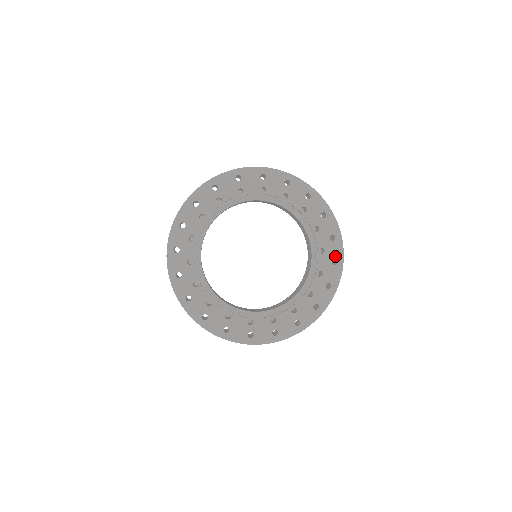
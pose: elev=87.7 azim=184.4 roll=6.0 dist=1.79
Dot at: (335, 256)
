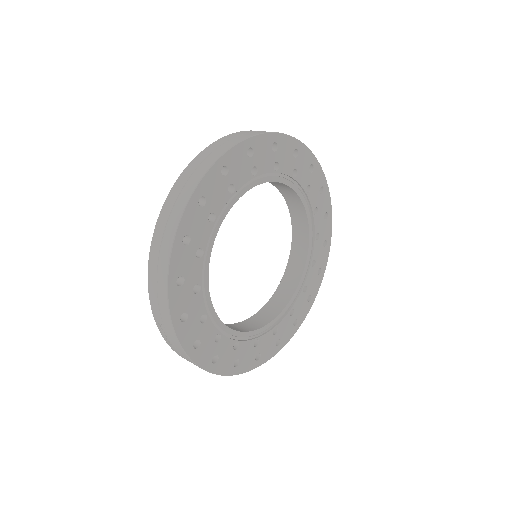
Dot at: (326, 209)
